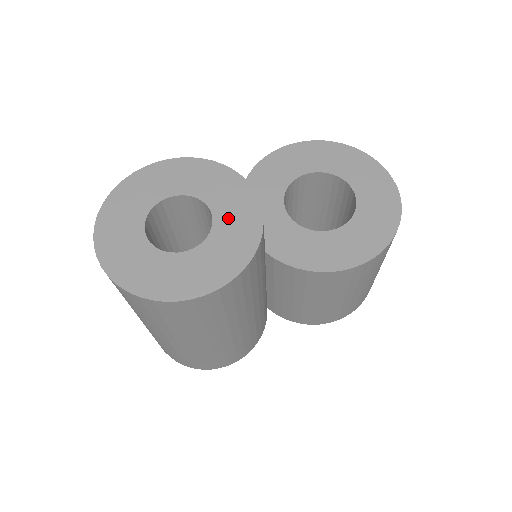
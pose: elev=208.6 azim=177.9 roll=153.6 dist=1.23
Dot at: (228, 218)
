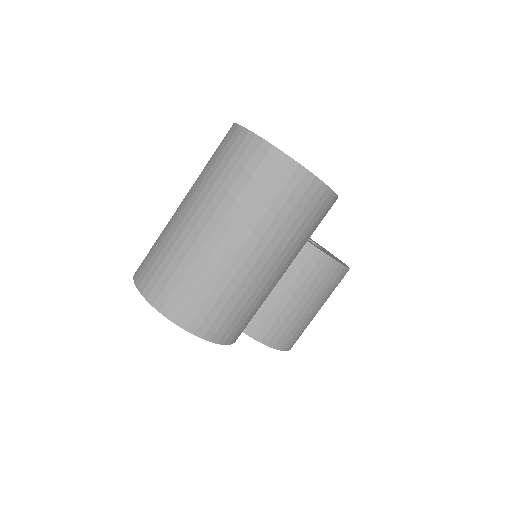
Dot at: occluded
